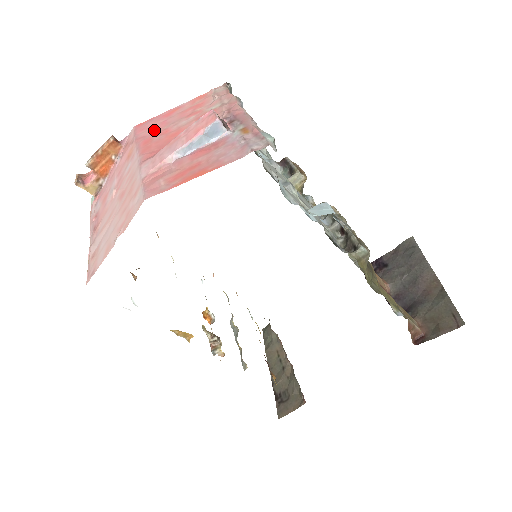
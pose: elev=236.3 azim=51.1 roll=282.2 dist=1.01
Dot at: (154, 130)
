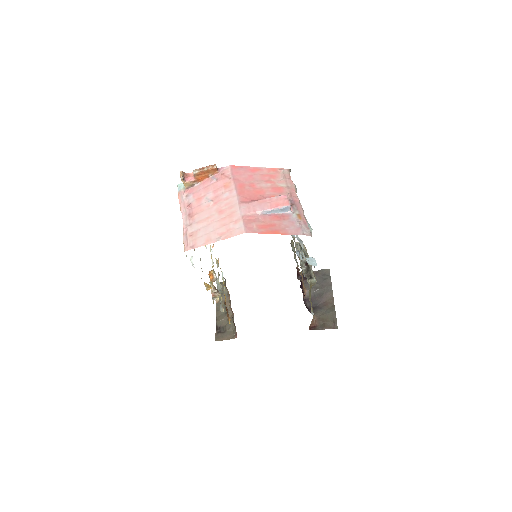
Dot at: (245, 179)
